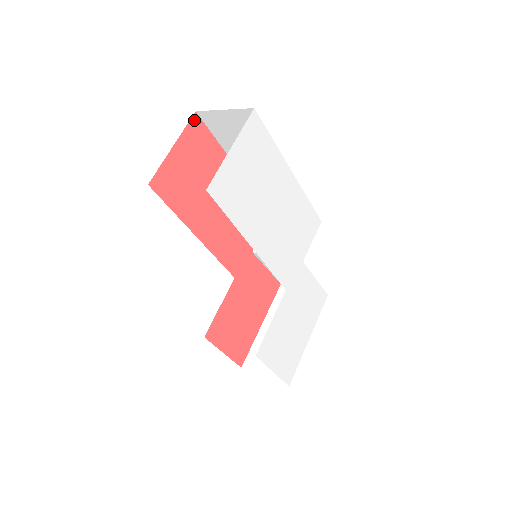
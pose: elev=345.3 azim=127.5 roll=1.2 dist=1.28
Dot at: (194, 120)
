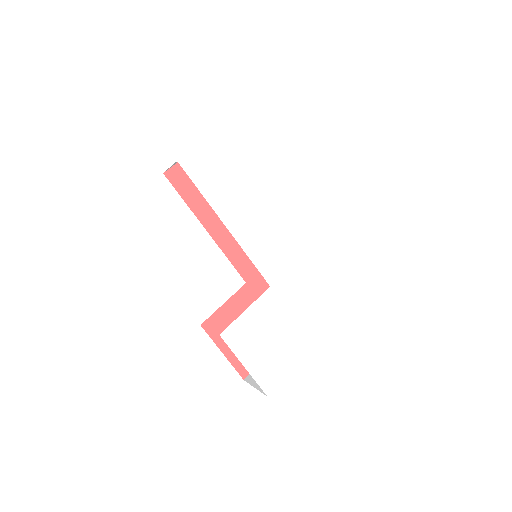
Dot at: occluded
